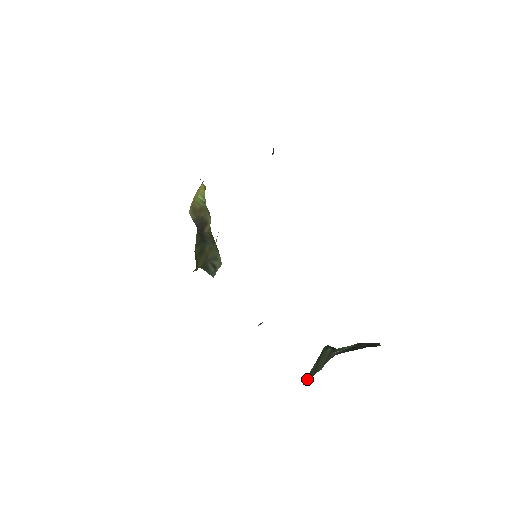
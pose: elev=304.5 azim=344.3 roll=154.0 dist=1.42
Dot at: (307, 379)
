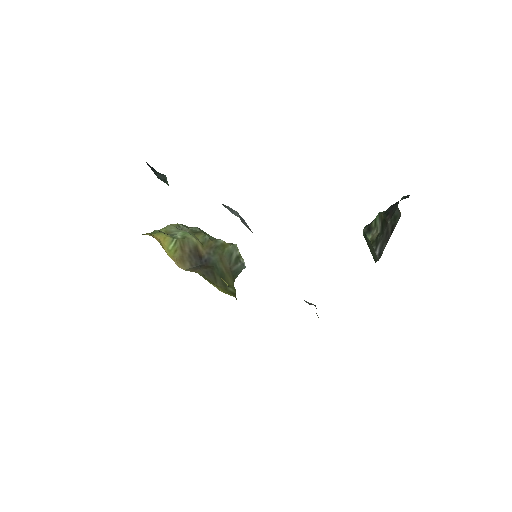
Dot at: occluded
